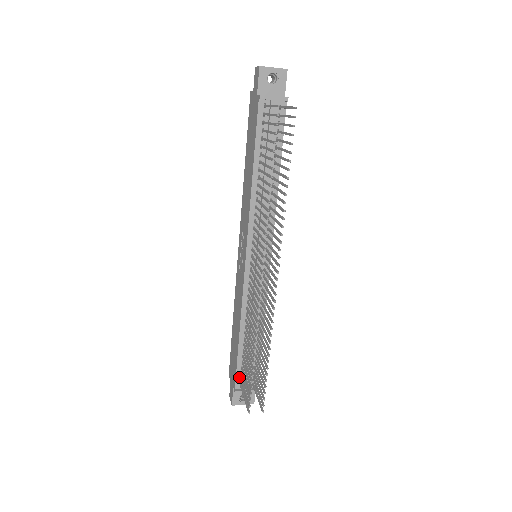
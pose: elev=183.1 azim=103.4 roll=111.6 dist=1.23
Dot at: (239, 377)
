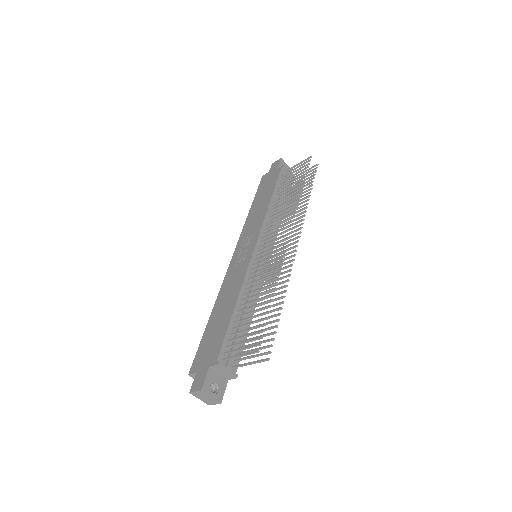
Dot at: (224, 350)
